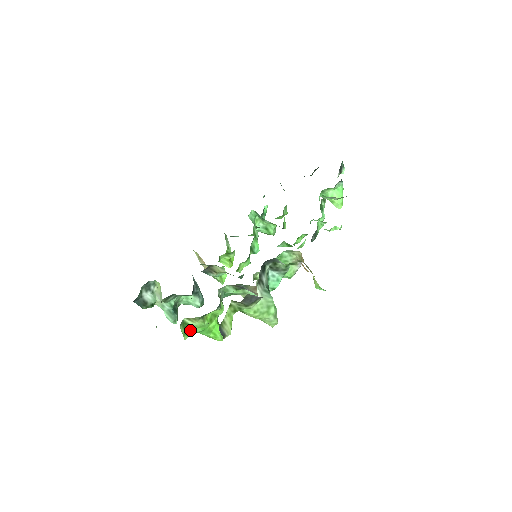
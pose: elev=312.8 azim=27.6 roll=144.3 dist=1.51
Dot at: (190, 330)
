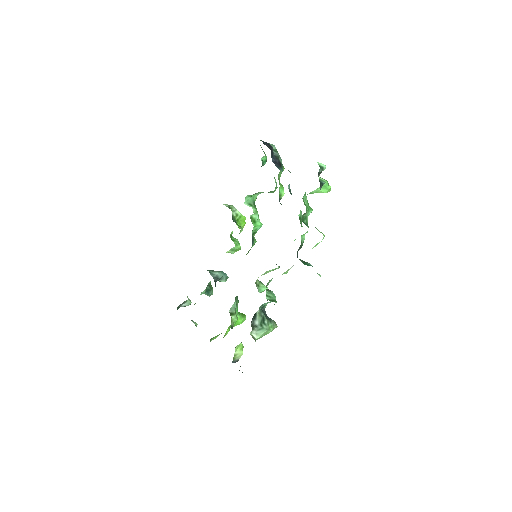
Dot at: (219, 334)
